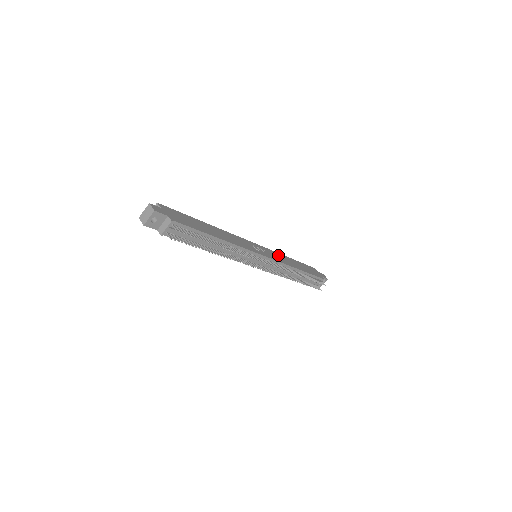
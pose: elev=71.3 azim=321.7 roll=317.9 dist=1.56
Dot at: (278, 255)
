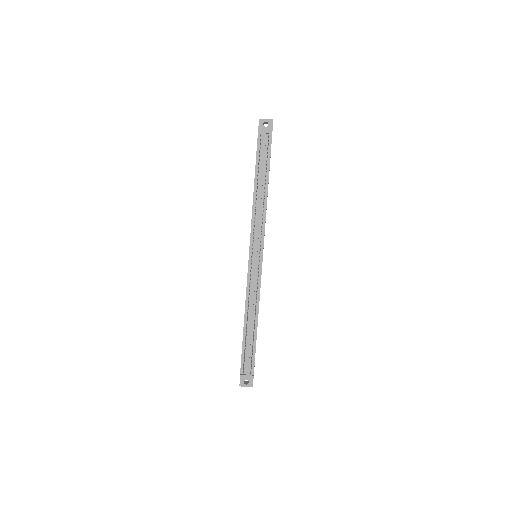
Dot at: occluded
